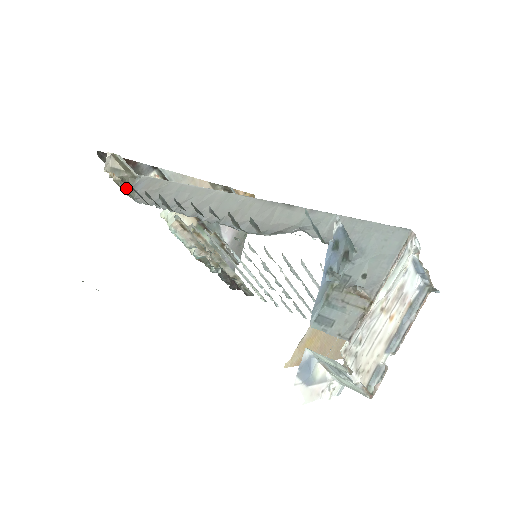
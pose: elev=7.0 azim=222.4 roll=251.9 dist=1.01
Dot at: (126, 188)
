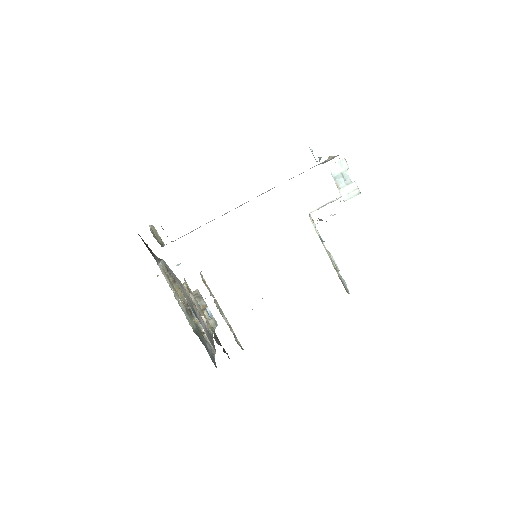
Dot at: (167, 236)
